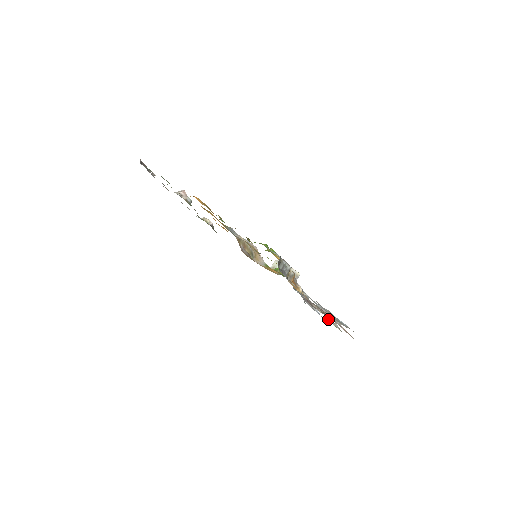
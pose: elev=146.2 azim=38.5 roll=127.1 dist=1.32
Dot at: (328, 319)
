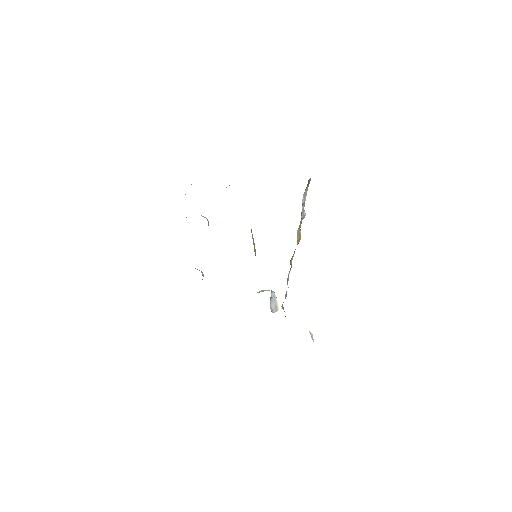
Dot at: occluded
